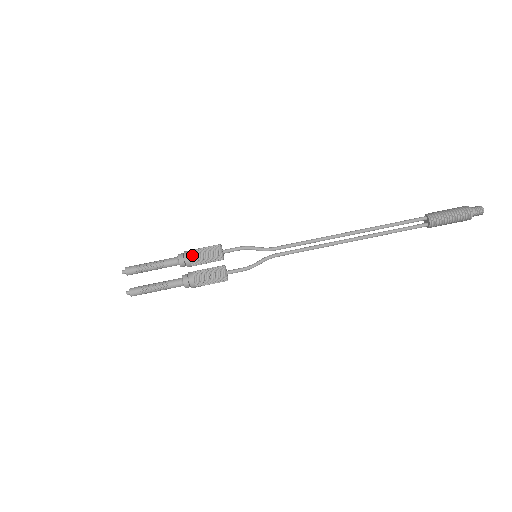
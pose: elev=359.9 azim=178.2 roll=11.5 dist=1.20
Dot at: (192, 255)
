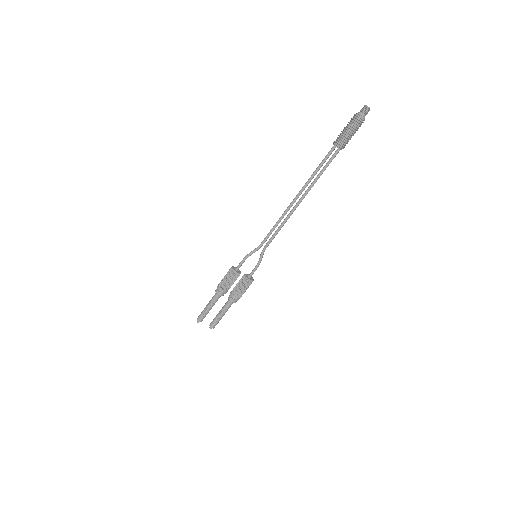
Dot at: (223, 288)
